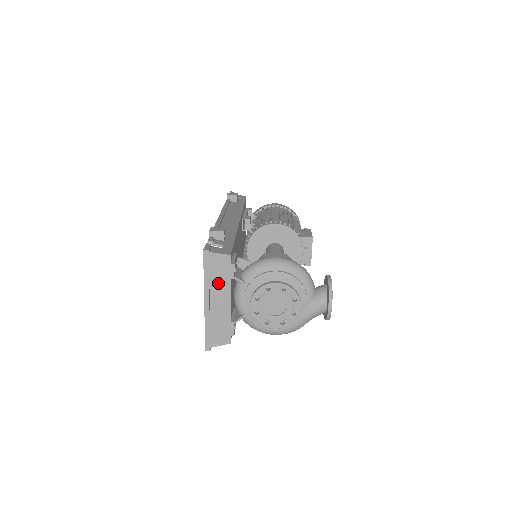
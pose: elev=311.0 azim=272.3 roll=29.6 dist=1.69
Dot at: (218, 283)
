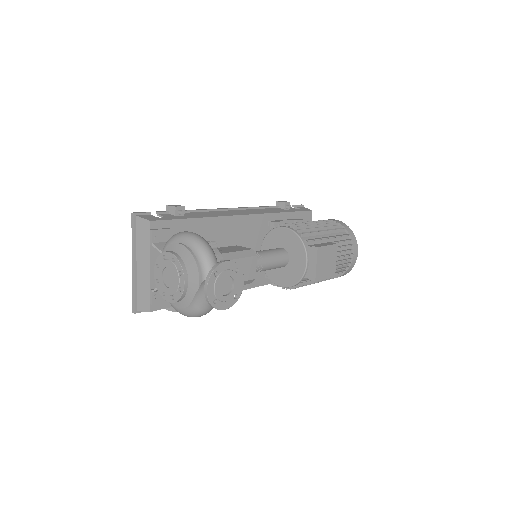
Dot at: (142, 247)
